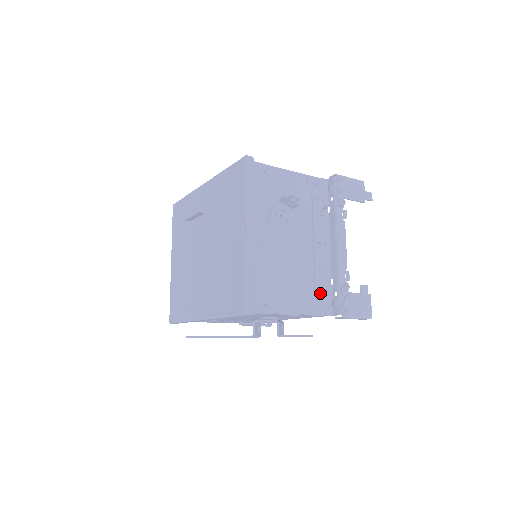
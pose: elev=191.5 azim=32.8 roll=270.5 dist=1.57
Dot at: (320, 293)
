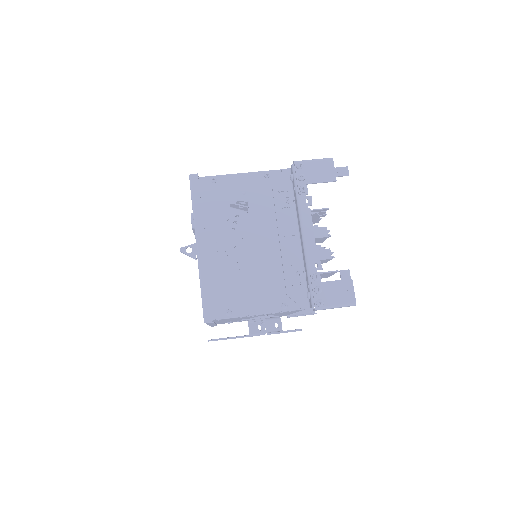
Dot at: (292, 288)
